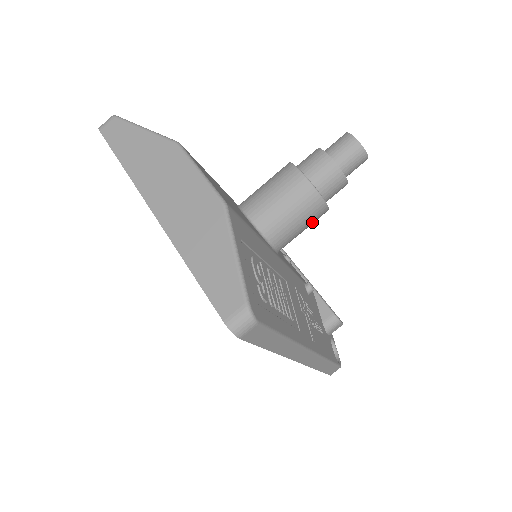
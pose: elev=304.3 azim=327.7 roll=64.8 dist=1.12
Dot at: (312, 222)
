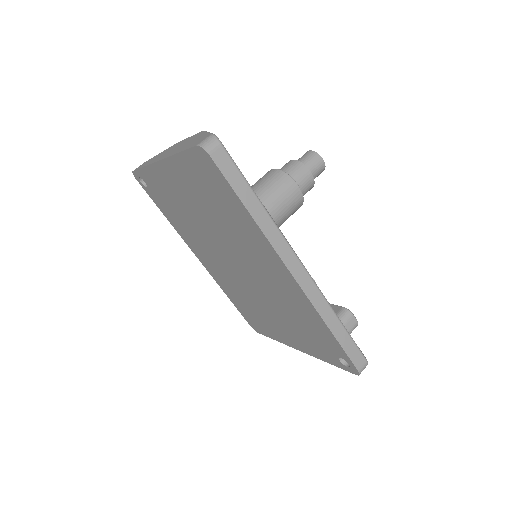
Dot at: (291, 202)
